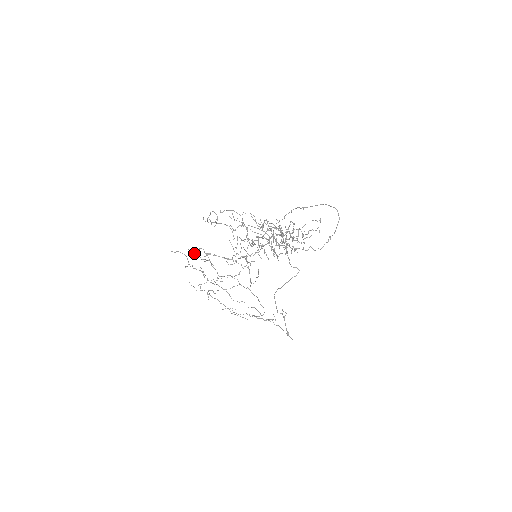
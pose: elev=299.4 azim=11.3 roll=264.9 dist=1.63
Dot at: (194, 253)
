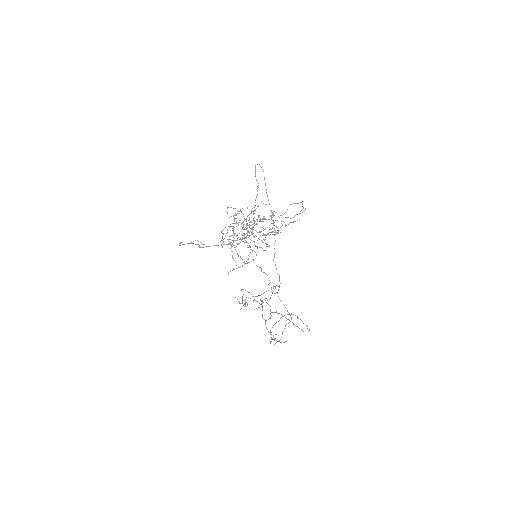
Dot at: occluded
